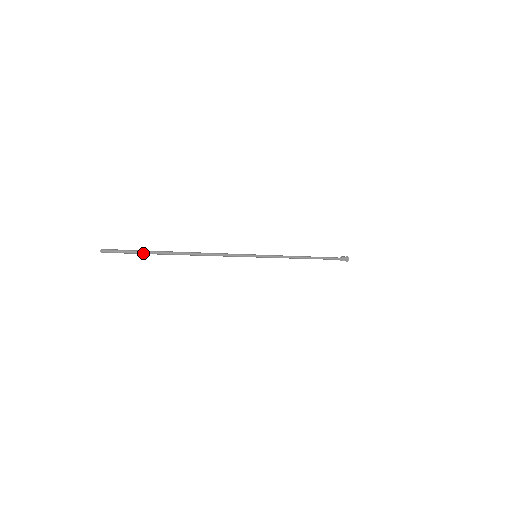
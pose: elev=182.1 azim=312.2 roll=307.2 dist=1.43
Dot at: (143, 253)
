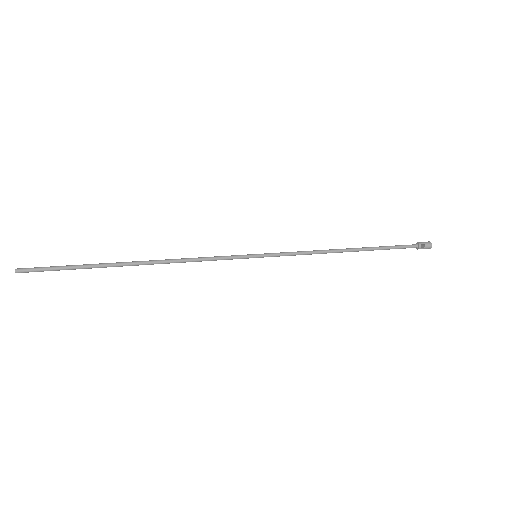
Dot at: (74, 267)
